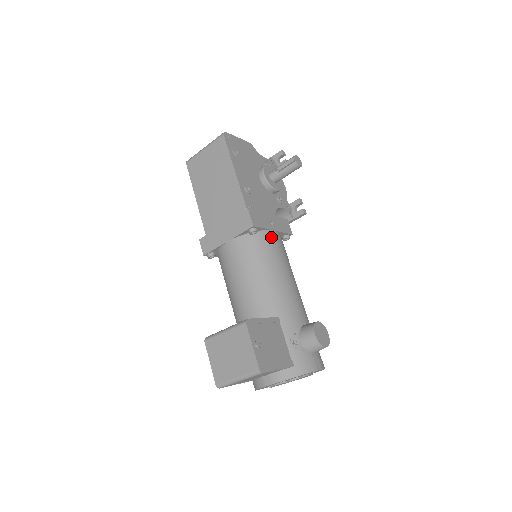
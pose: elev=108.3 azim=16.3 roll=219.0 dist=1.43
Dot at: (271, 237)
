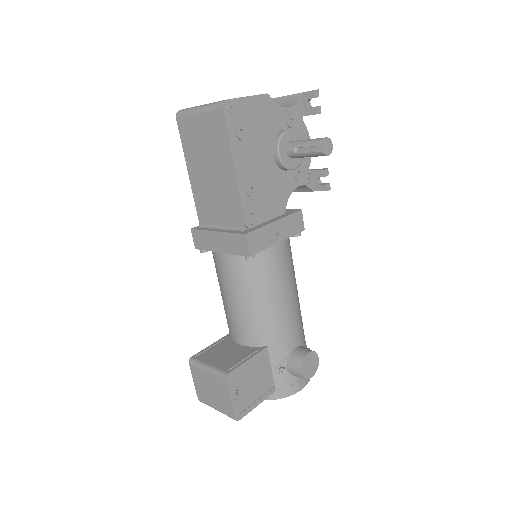
Dot at: (273, 255)
